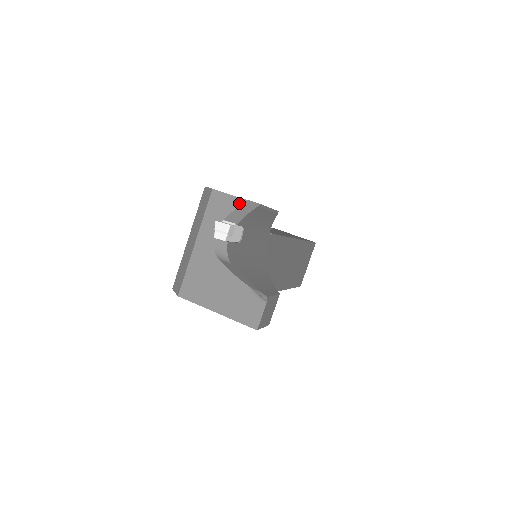
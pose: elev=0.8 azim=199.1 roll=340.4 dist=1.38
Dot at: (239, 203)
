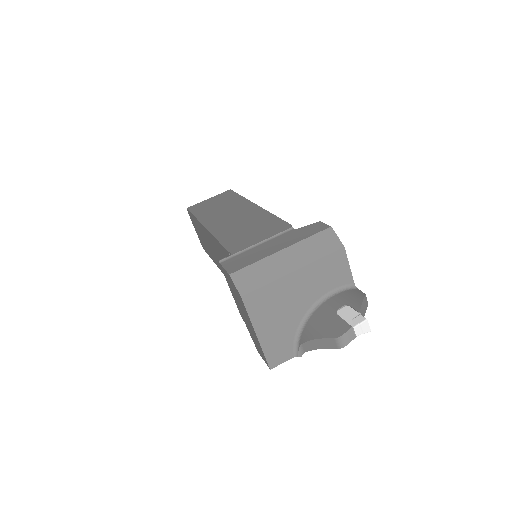
Dot at: (348, 276)
